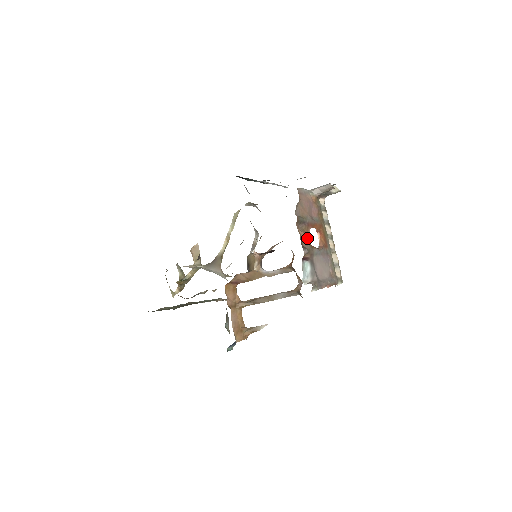
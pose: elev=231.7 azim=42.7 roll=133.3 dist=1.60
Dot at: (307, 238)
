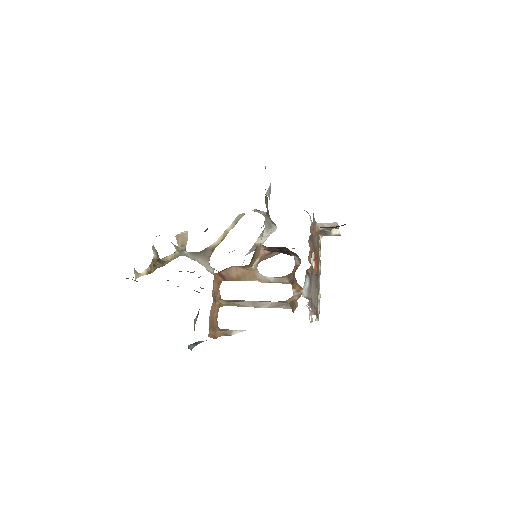
Dot at: (311, 256)
